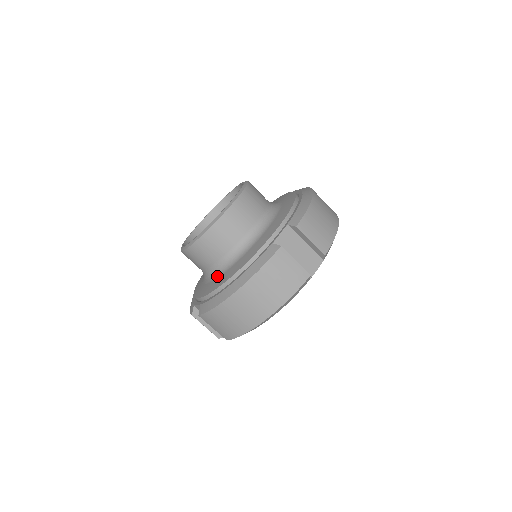
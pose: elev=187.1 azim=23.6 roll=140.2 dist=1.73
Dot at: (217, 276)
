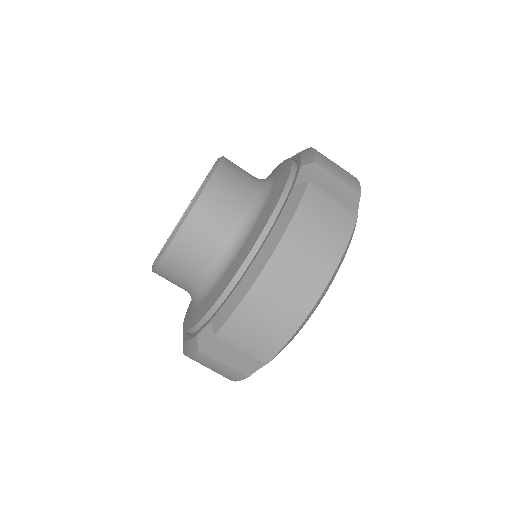
Dot at: (223, 271)
